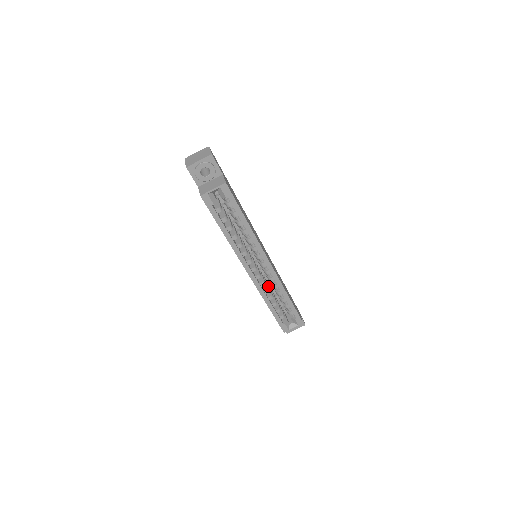
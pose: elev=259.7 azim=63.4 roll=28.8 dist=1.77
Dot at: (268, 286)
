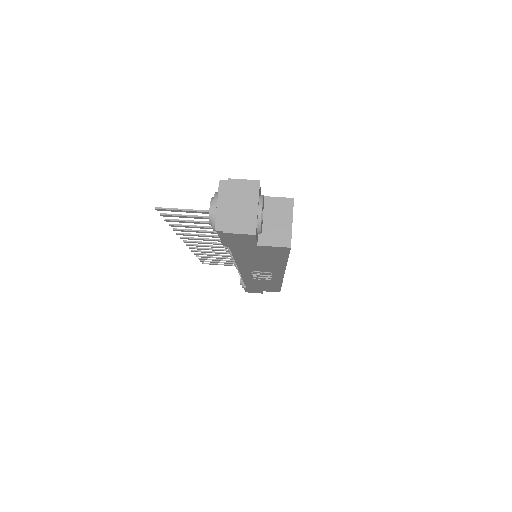
Dot at: occluded
